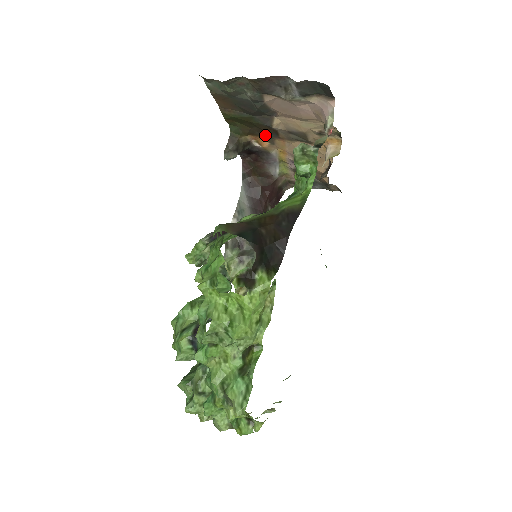
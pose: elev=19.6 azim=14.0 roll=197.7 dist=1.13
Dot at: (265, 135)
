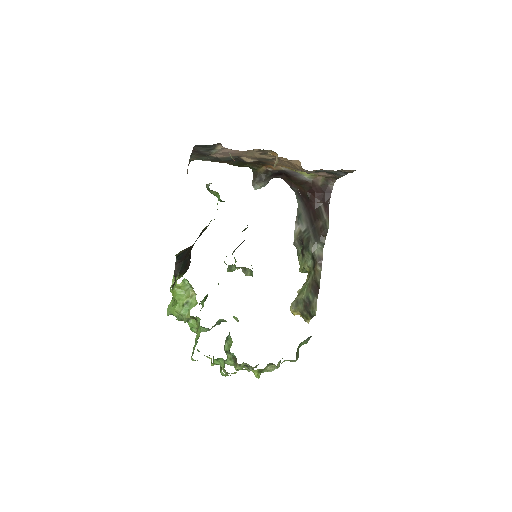
Dot at: occluded
